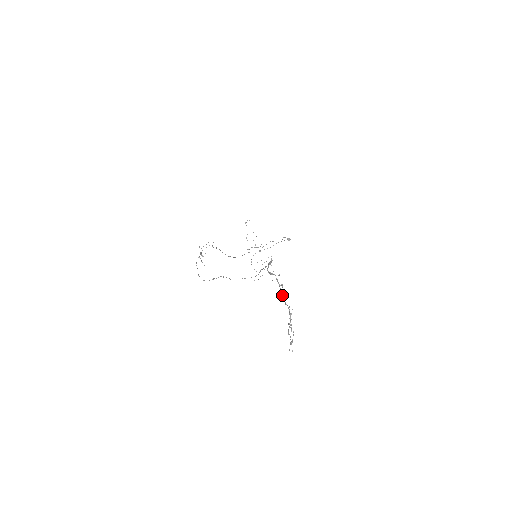
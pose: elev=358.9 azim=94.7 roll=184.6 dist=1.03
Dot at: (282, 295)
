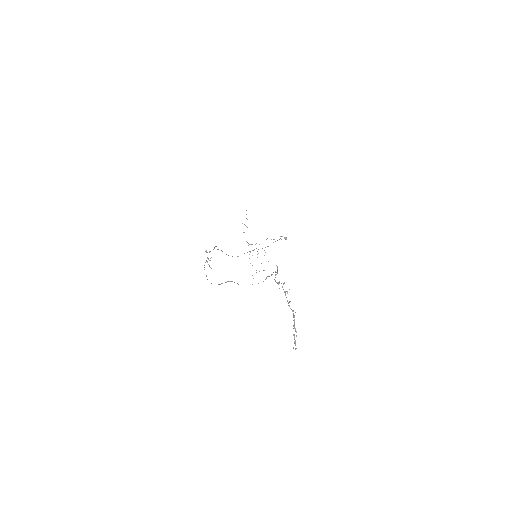
Dot at: (287, 300)
